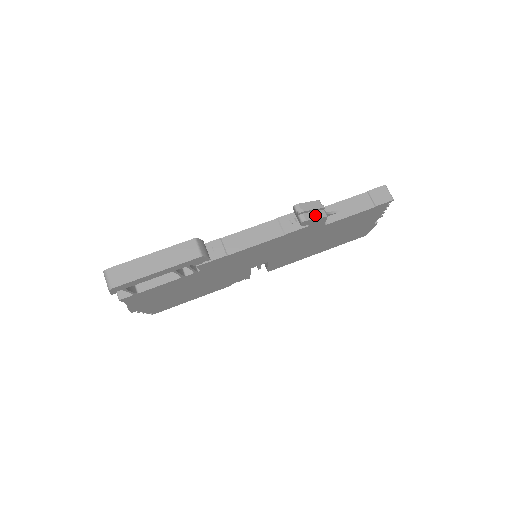
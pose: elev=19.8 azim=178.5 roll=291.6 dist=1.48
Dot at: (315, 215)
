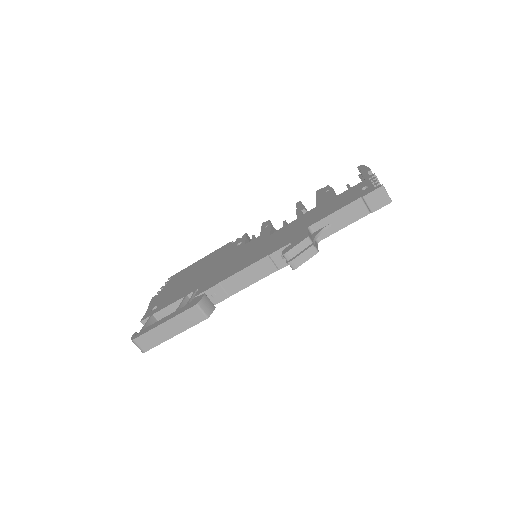
Dot at: (305, 257)
